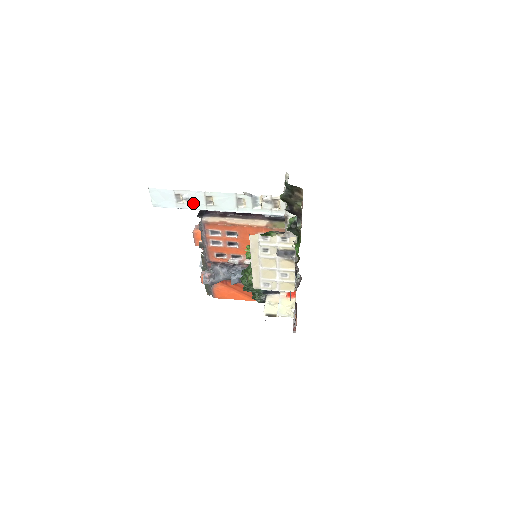
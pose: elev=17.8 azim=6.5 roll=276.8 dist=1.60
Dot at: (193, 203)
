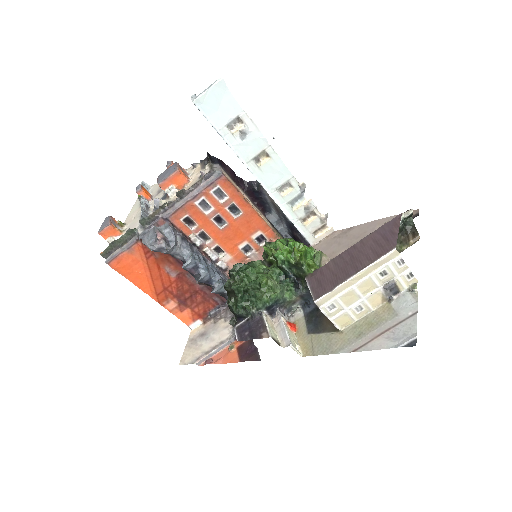
Dot at: (242, 144)
